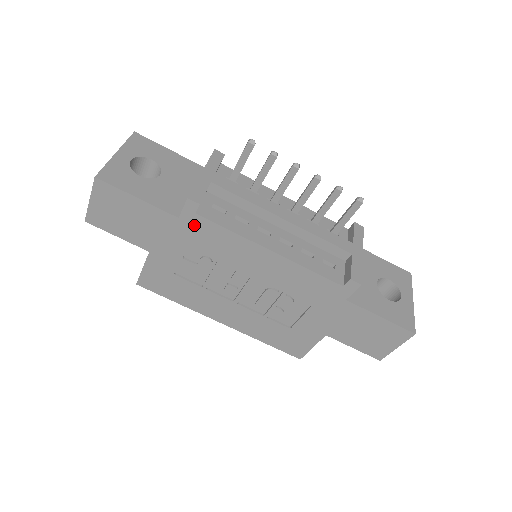
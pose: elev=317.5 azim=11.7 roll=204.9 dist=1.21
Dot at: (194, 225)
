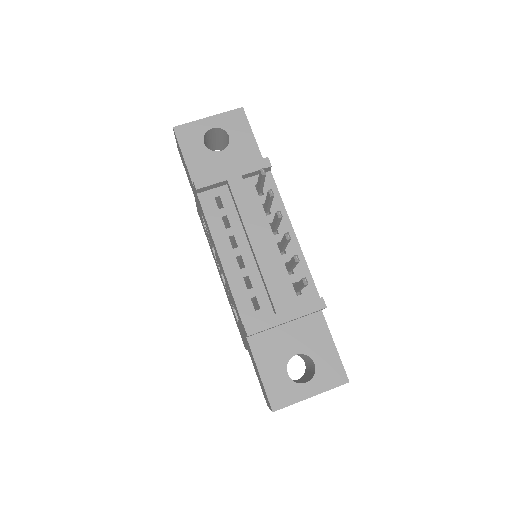
Dot at: occluded
